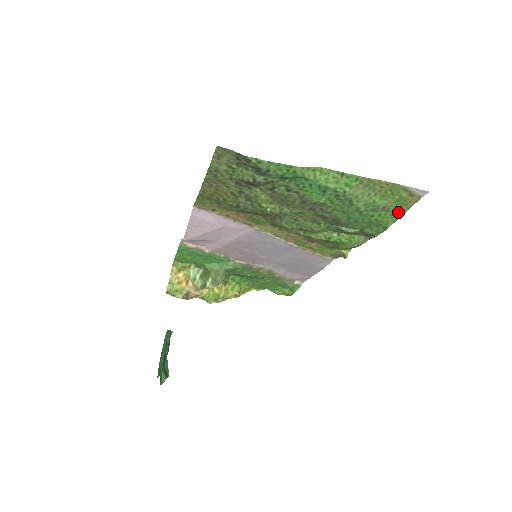
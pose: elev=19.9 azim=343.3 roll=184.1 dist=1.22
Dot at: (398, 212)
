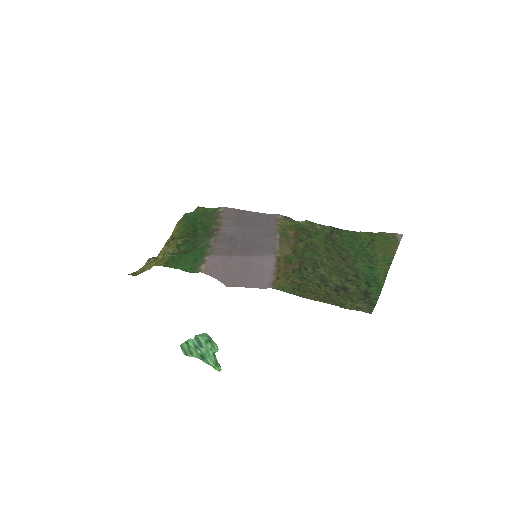
Dot at: (374, 235)
